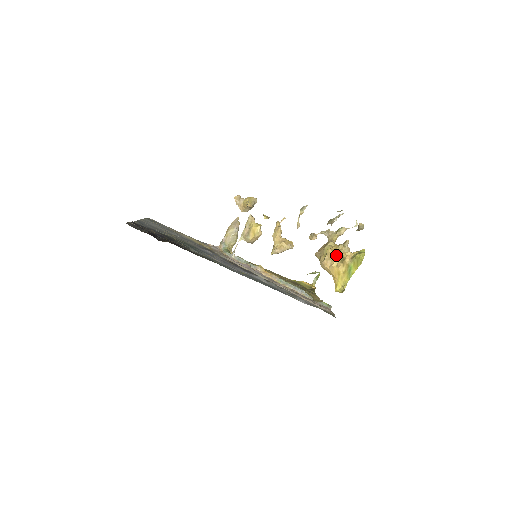
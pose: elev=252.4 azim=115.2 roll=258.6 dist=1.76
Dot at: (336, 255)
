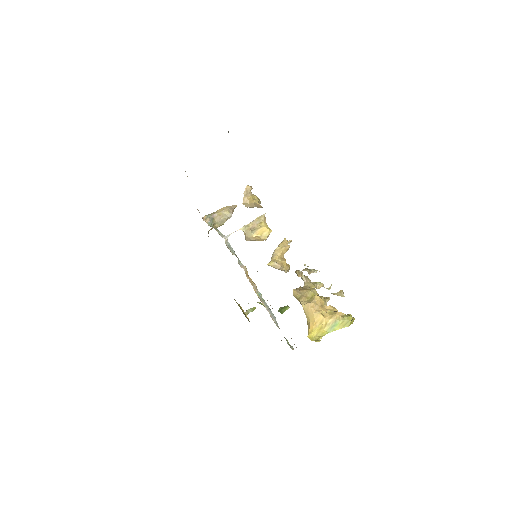
Dot at: occluded
